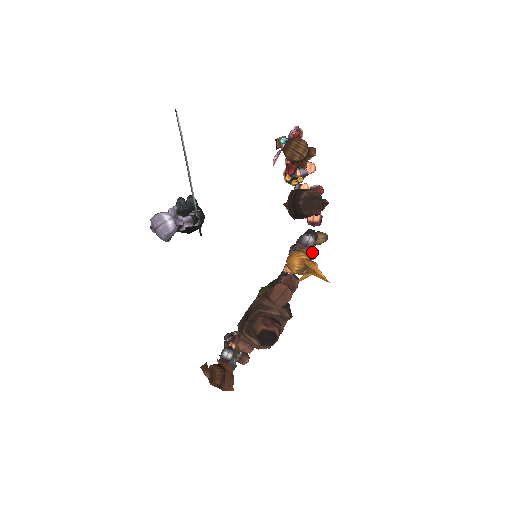
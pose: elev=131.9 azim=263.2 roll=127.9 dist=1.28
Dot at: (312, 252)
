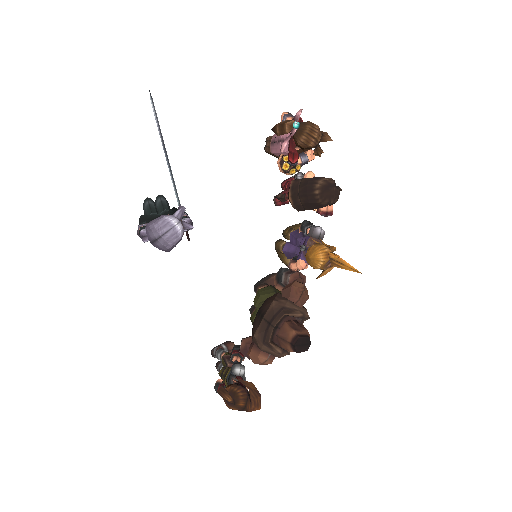
Dot at: occluded
